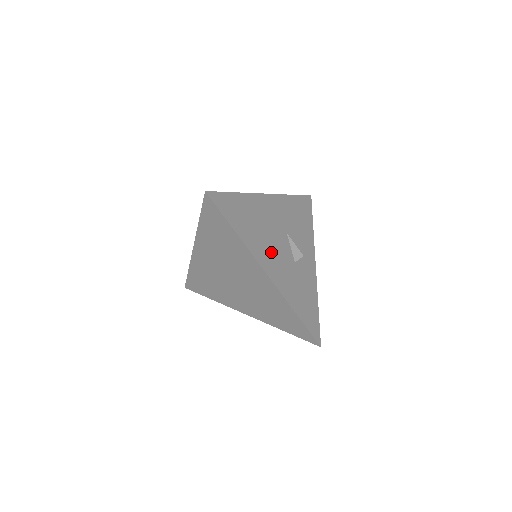
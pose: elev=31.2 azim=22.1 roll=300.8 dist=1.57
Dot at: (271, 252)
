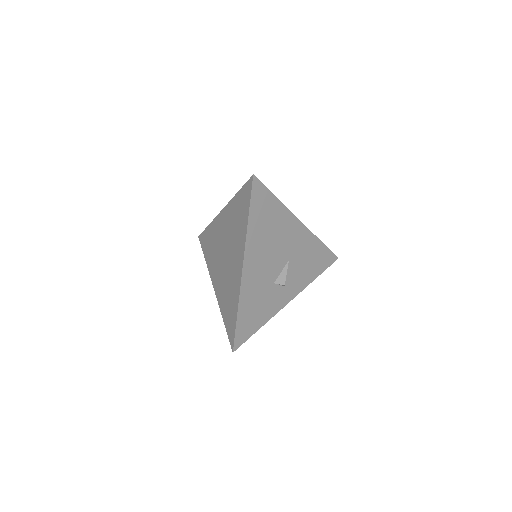
Dot at: (262, 258)
